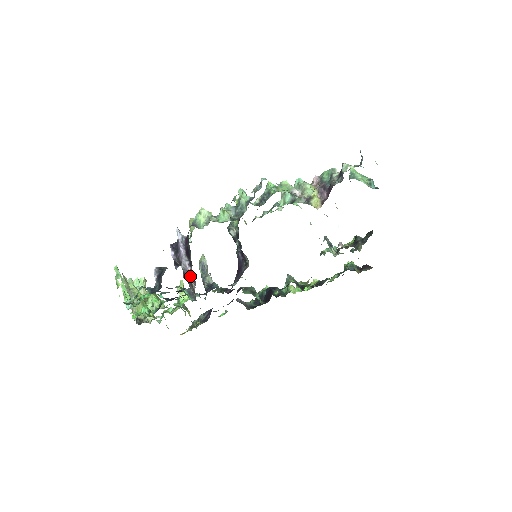
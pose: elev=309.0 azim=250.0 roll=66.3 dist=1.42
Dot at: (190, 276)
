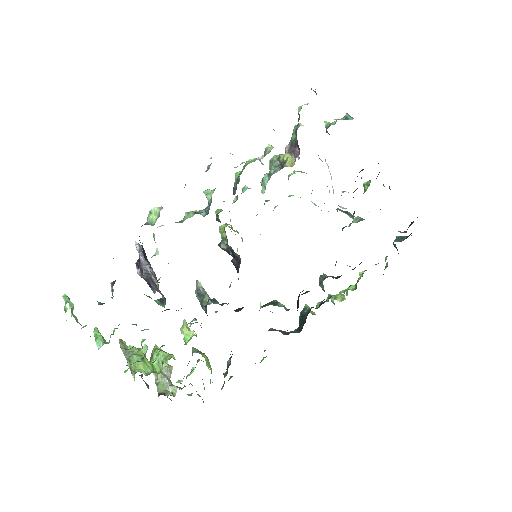
Dot at: (152, 278)
